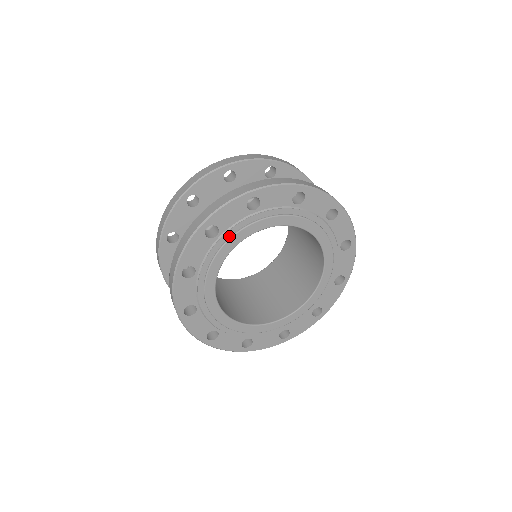
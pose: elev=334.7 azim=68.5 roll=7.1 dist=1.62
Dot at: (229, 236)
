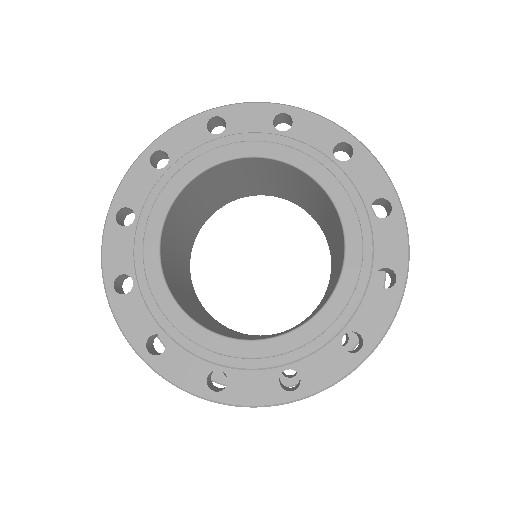
Dot at: (182, 166)
